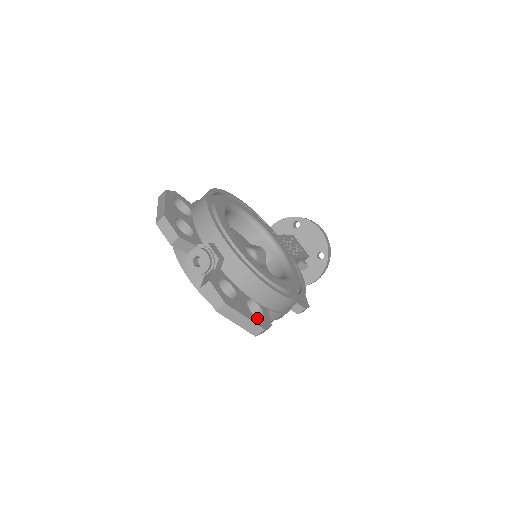
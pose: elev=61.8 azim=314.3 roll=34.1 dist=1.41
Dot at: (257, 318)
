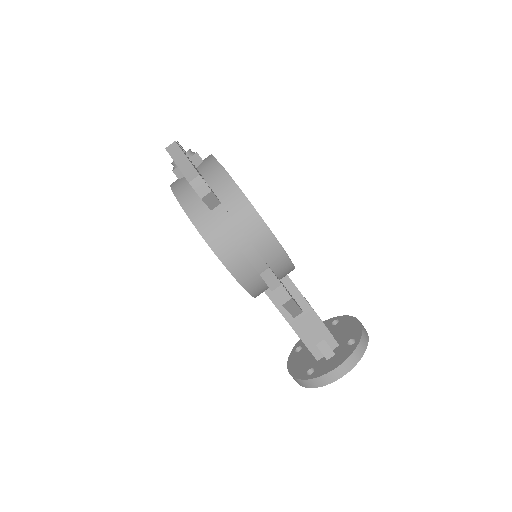
Dot at: occluded
